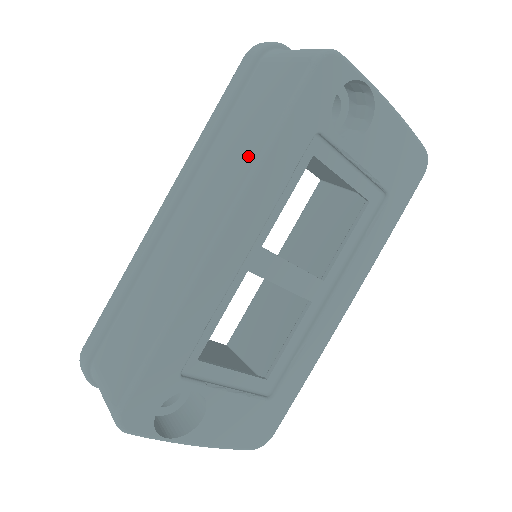
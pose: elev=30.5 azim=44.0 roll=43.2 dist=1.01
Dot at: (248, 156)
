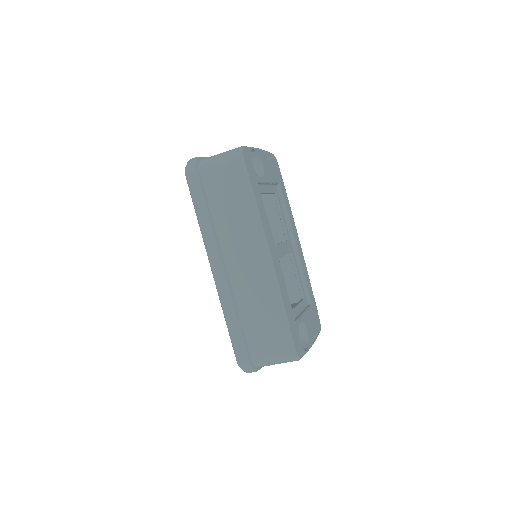
Dot at: (248, 215)
